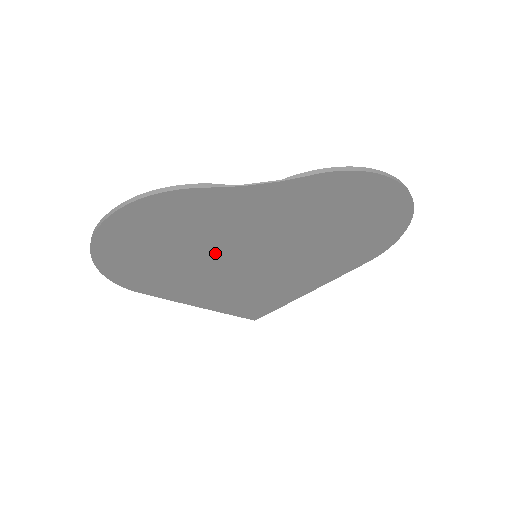
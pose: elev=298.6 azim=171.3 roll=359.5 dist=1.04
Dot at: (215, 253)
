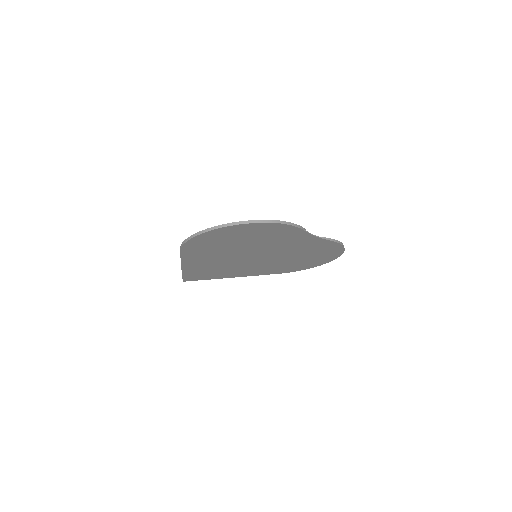
Dot at: (249, 249)
